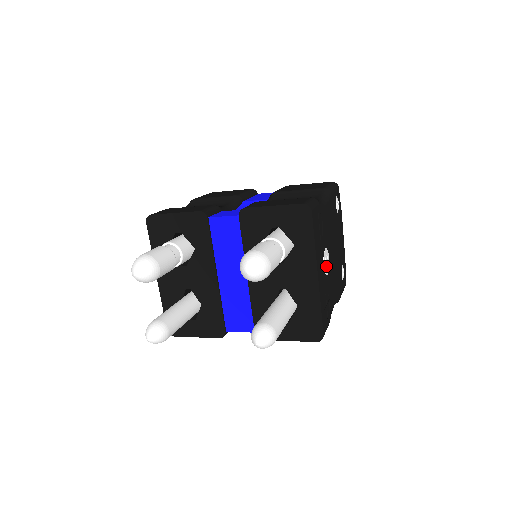
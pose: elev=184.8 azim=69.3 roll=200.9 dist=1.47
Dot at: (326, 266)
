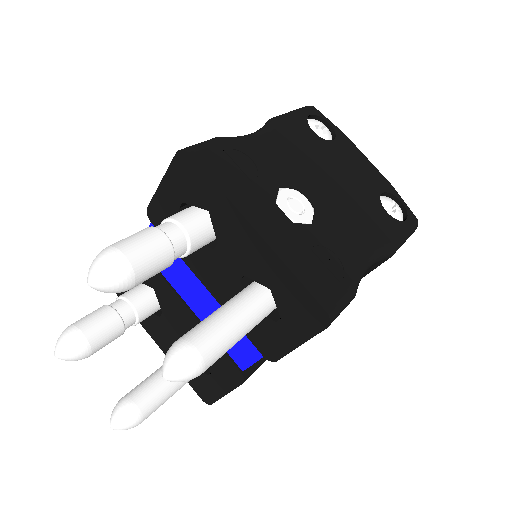
Dot at: (297, 212)
